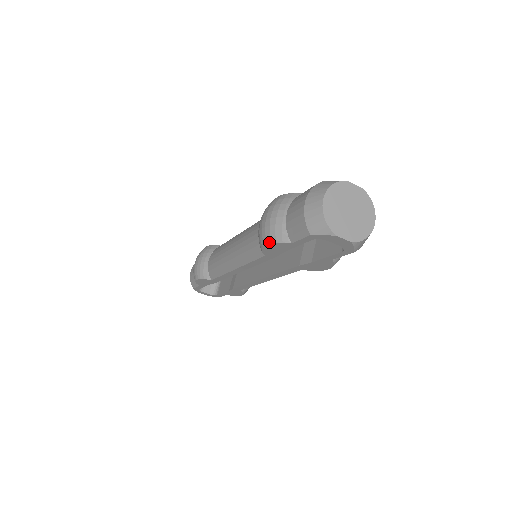
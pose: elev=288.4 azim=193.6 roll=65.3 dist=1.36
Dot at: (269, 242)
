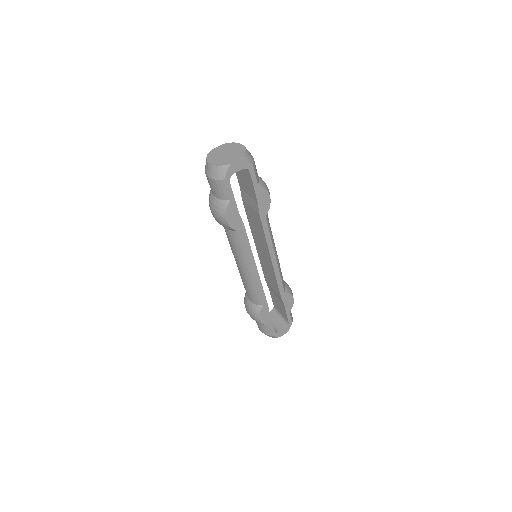
Dot at: (225, 216)
